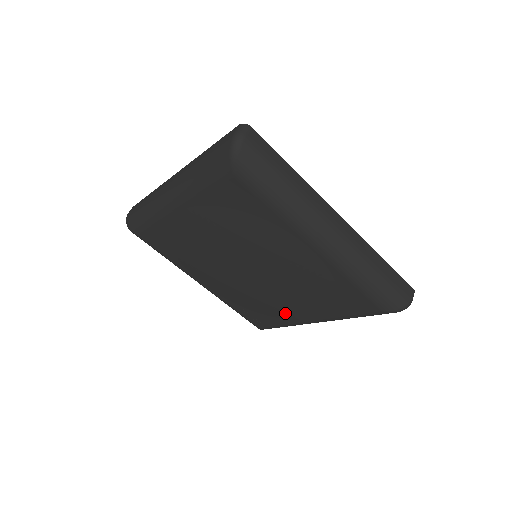
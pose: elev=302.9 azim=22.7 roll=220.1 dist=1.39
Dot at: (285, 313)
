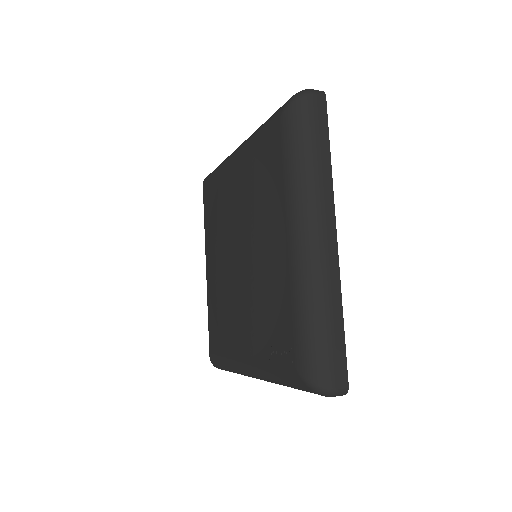
Dot at: (274, 269)
